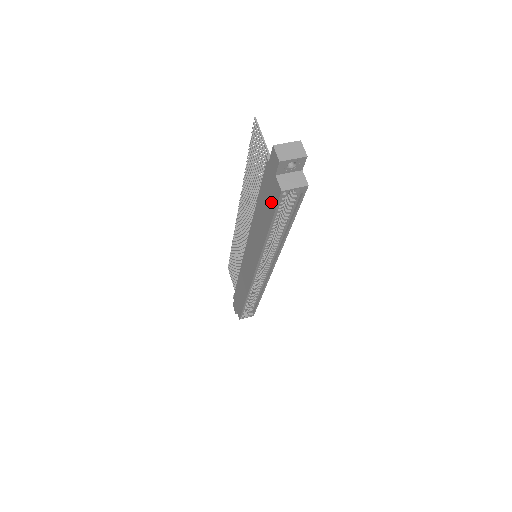
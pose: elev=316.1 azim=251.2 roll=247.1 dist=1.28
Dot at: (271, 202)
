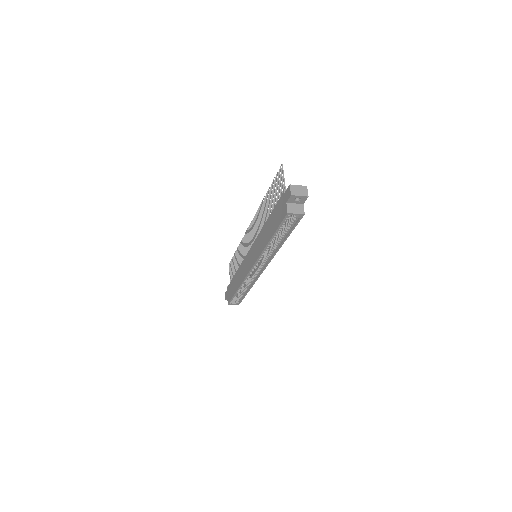
Dot at: (279, 219)
